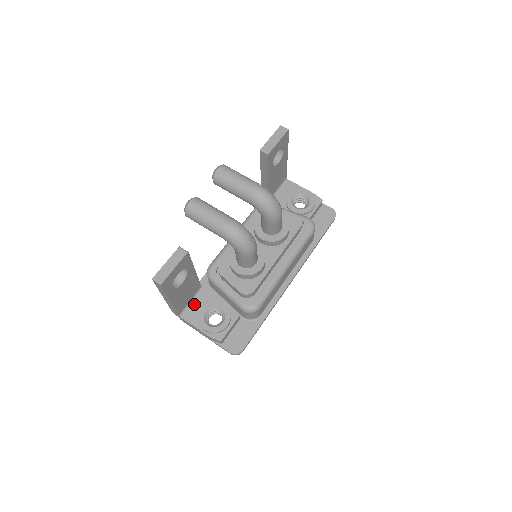
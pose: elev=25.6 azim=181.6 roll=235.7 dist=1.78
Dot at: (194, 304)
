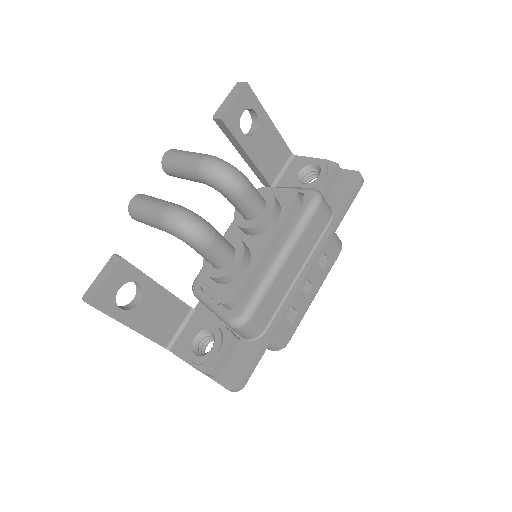
Dot at: (184, 331)
